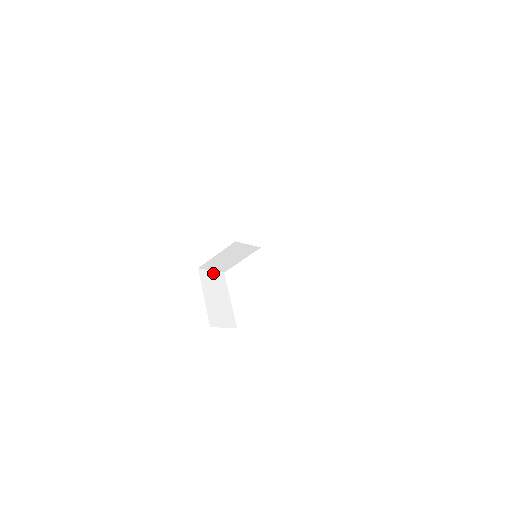
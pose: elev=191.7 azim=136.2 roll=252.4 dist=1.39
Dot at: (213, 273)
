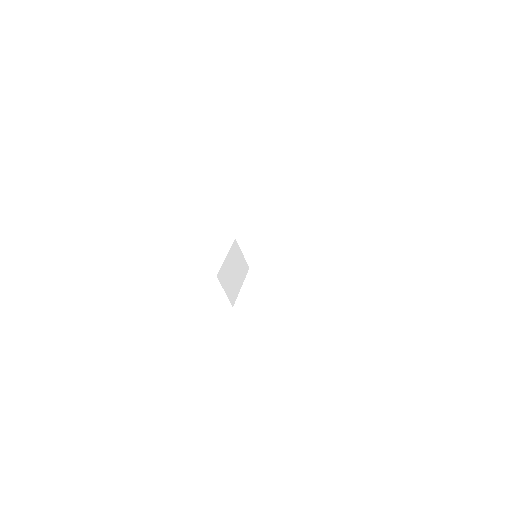
Dot at: (228, 293)
